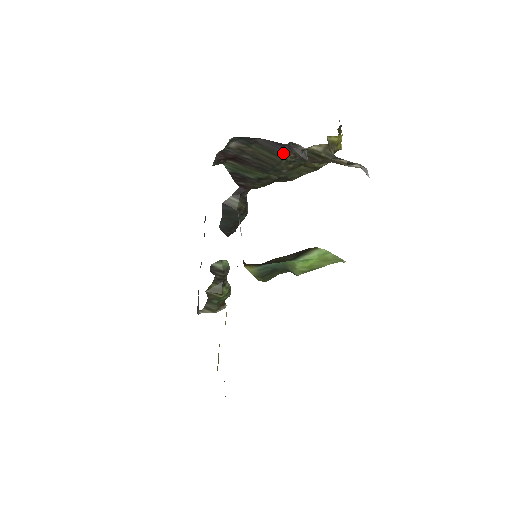
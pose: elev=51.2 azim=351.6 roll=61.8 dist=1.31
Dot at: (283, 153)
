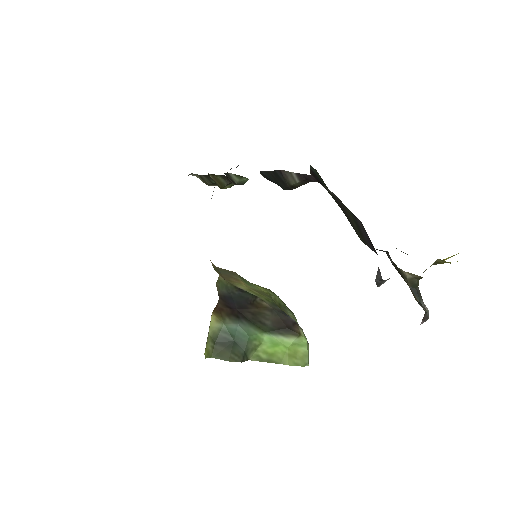
Dot at: occluded
